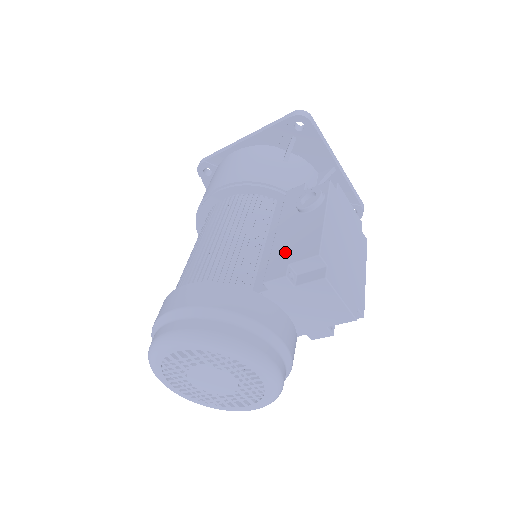
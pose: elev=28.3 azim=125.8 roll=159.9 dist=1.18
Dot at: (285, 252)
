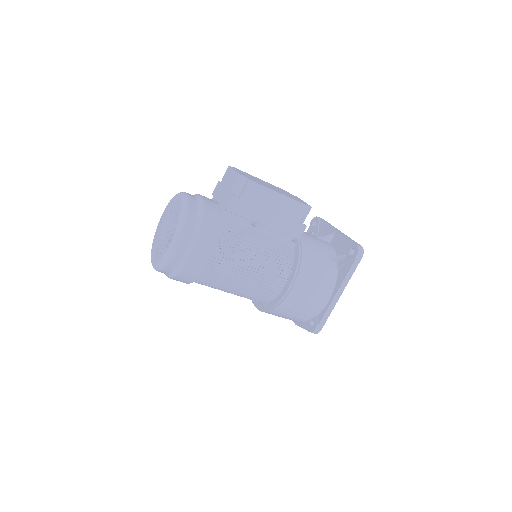
Dot at: occluded
